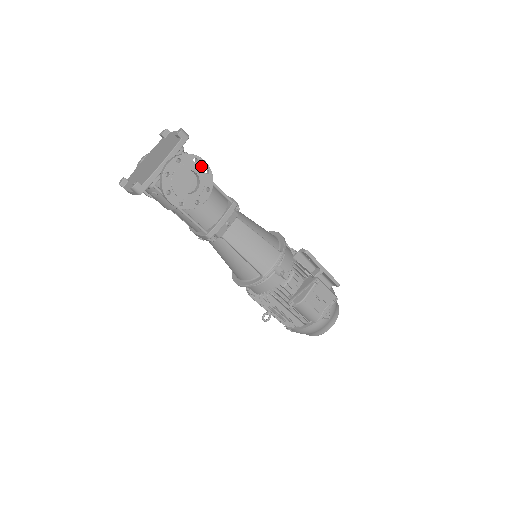
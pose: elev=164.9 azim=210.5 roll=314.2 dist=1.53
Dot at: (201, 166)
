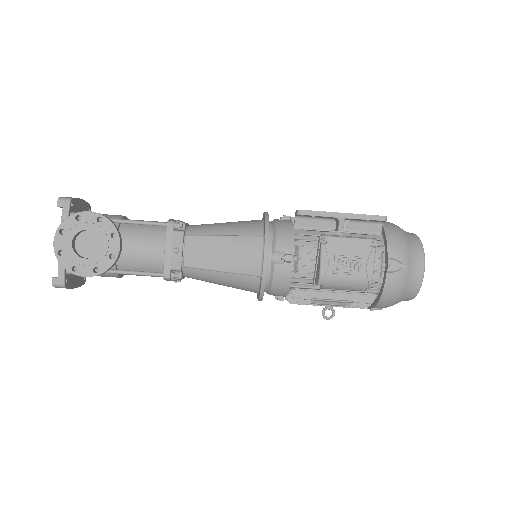
Dot at: (88, 219)
